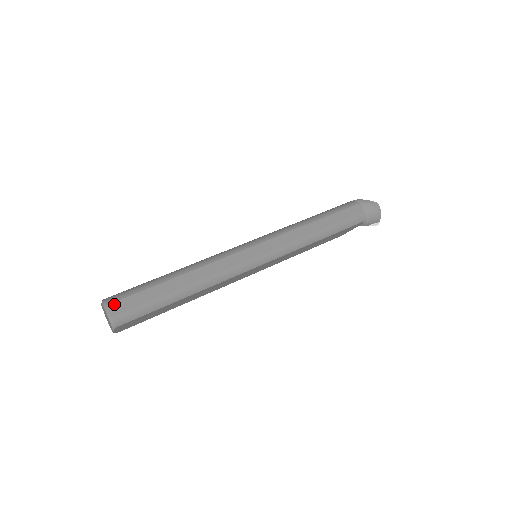
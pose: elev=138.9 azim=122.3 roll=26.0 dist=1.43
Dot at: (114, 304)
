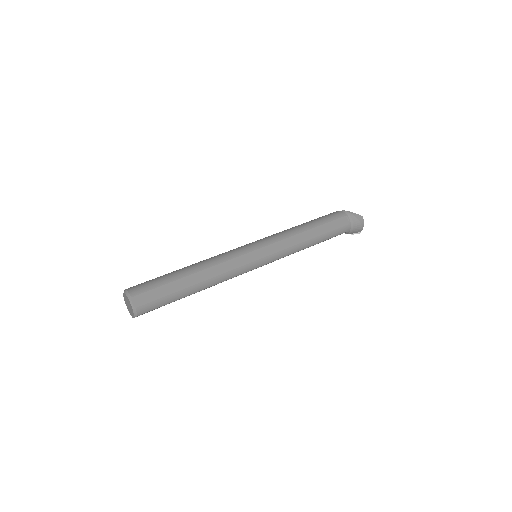
Dot at: (137, 297)
